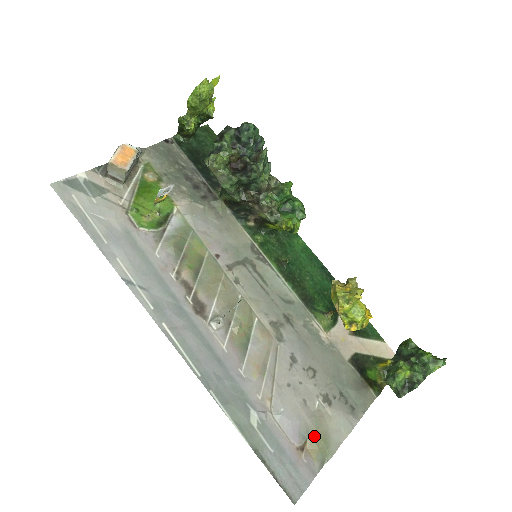
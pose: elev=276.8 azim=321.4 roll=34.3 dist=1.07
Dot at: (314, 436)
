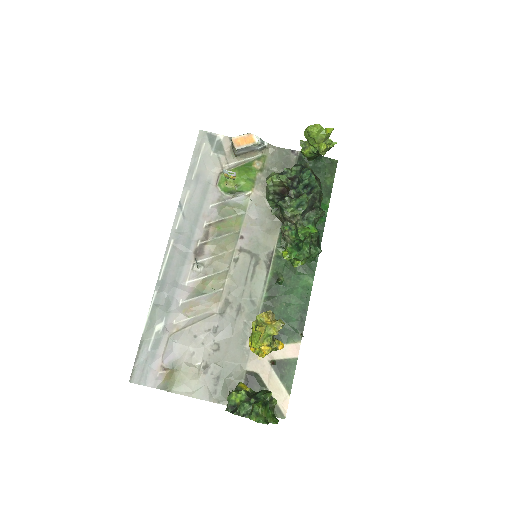
Dot at: (175, 372)
